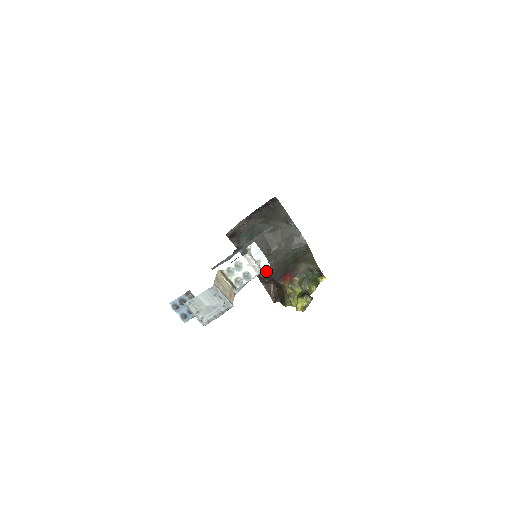
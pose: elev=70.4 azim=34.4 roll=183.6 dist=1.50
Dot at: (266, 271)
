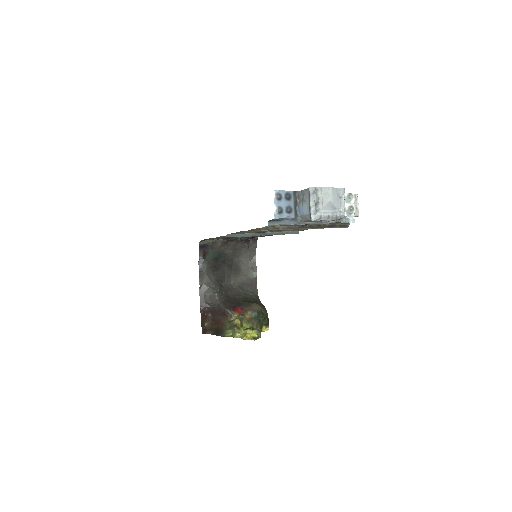
Dot at: (215, 297)
